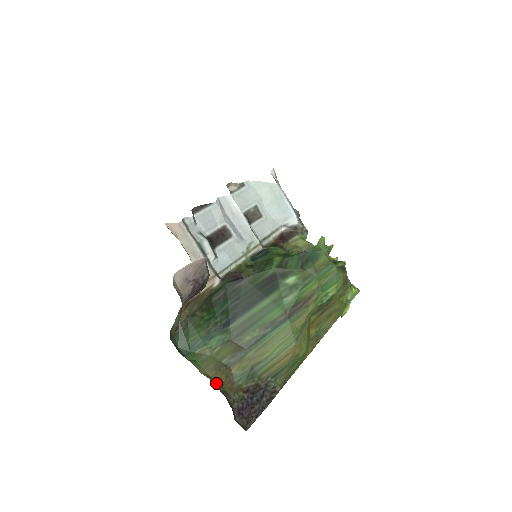
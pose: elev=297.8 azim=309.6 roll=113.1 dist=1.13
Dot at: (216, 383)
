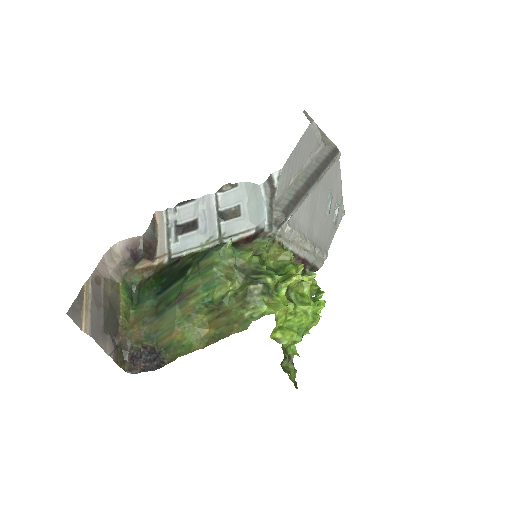
Dot at: (129, 328)
